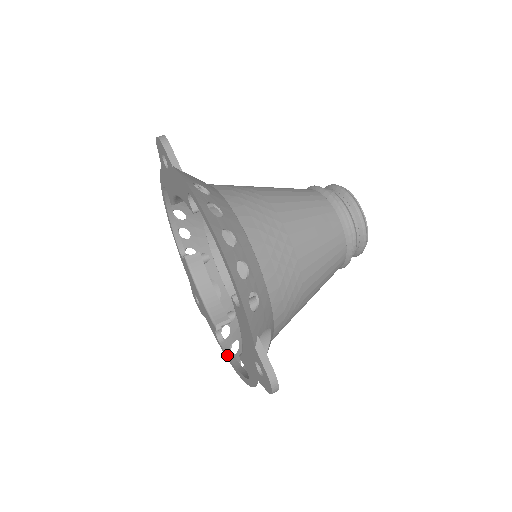
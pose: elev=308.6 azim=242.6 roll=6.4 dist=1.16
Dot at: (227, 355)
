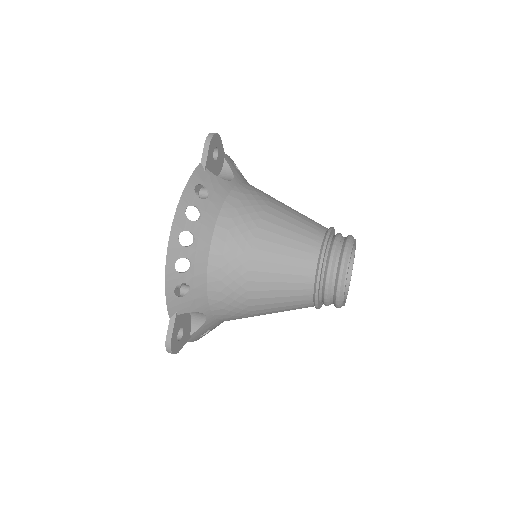
Dot at: occluded
